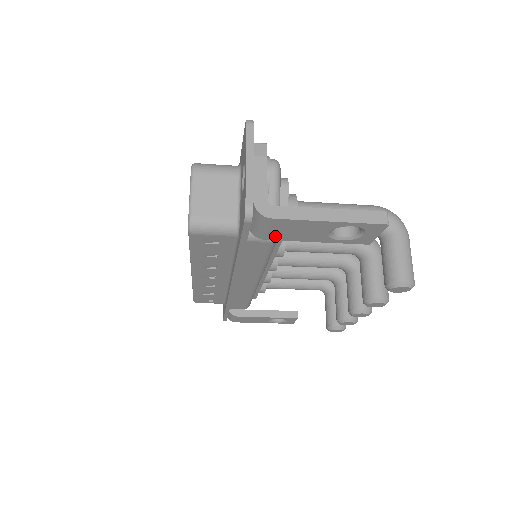
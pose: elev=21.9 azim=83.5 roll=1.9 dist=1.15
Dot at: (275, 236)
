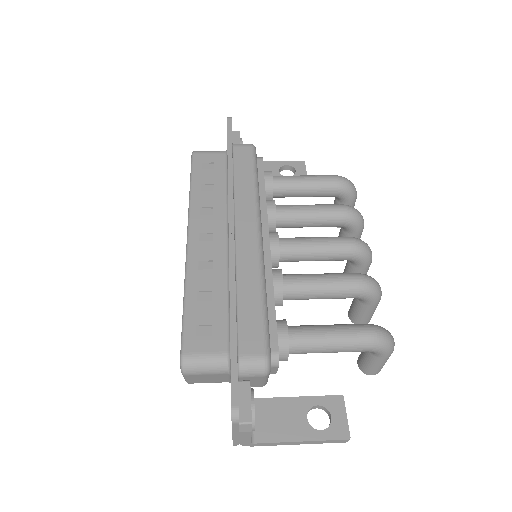
Dot at: occluded
